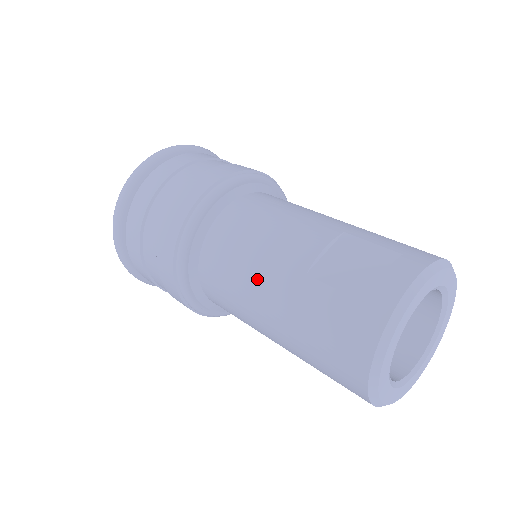
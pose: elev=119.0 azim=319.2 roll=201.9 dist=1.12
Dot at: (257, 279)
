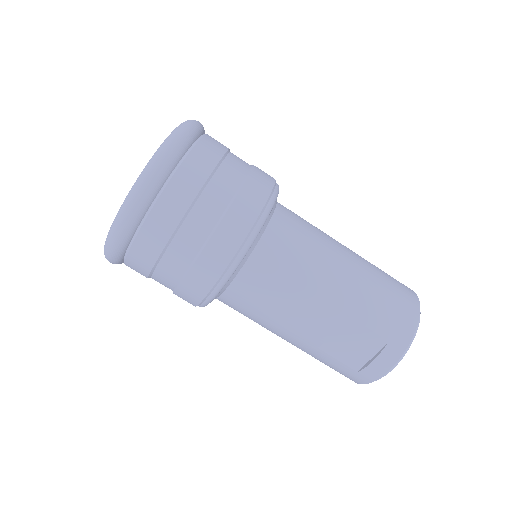
Dot at: (276, 333)
